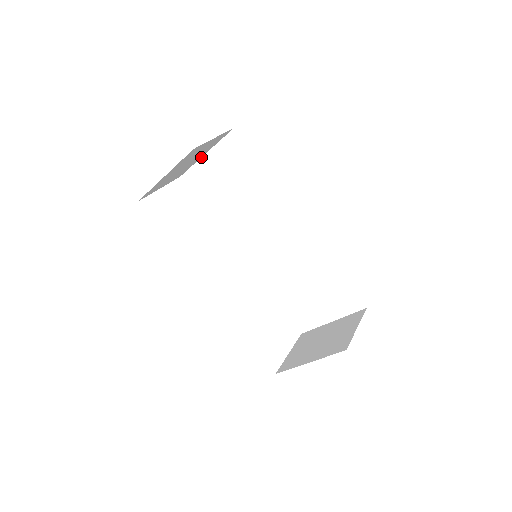
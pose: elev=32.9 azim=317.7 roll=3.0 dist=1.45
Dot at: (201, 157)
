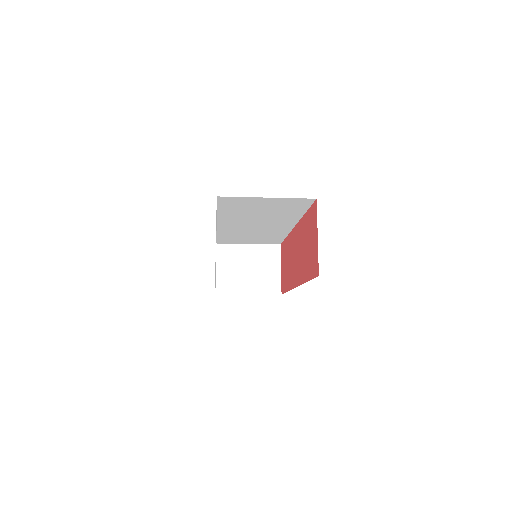
Dot at: (260, 197)
